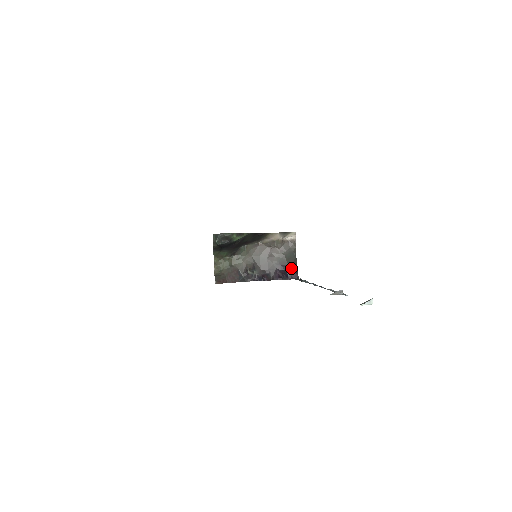
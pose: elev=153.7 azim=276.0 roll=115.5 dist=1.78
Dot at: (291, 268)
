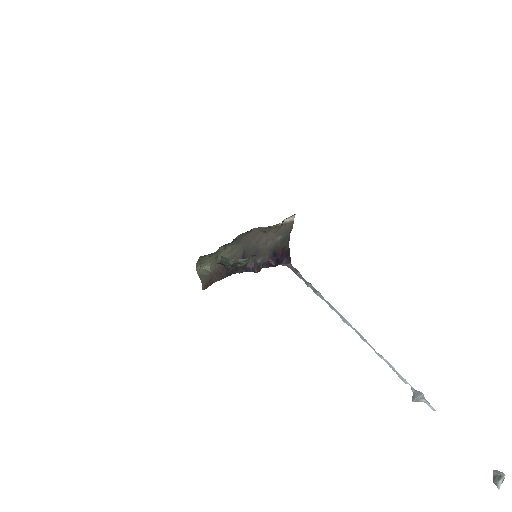
Dot at: (284, 253)
